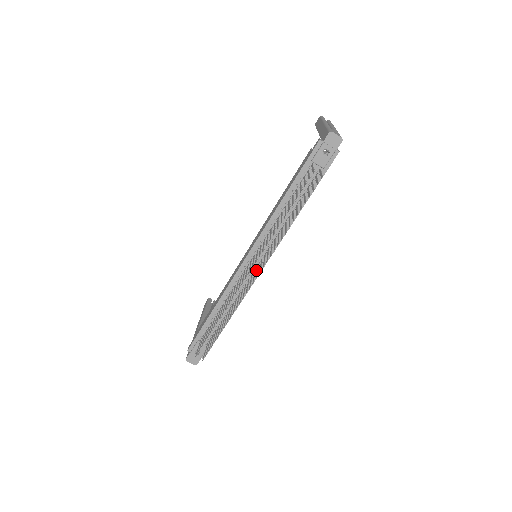
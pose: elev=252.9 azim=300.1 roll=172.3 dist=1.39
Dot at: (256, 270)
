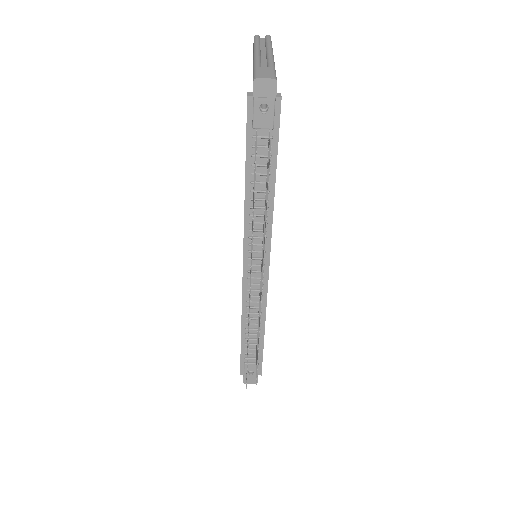
Dot at: occluded
